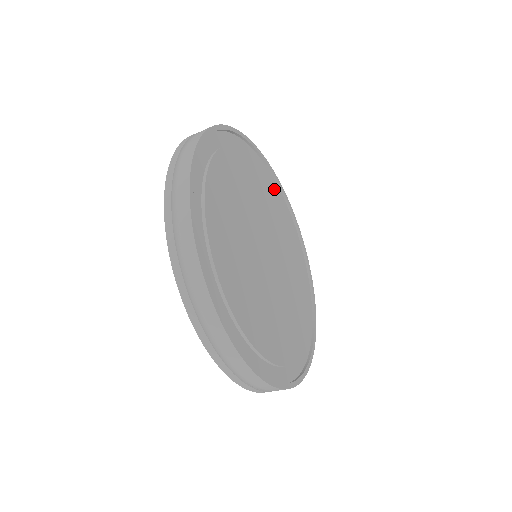
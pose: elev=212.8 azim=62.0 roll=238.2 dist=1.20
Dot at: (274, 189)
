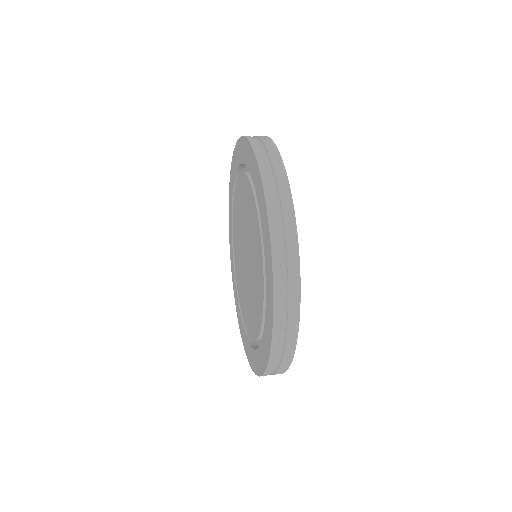
Dot at: occluded
